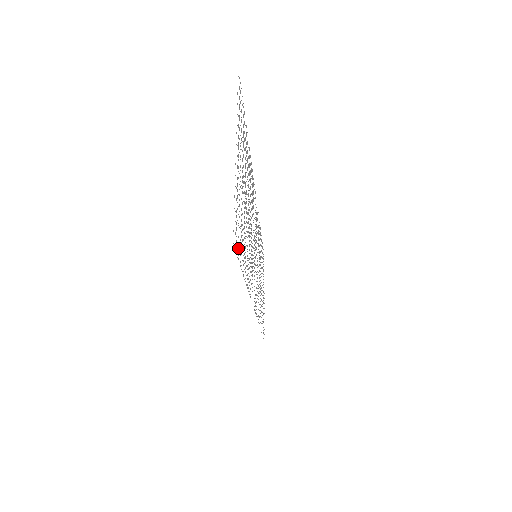
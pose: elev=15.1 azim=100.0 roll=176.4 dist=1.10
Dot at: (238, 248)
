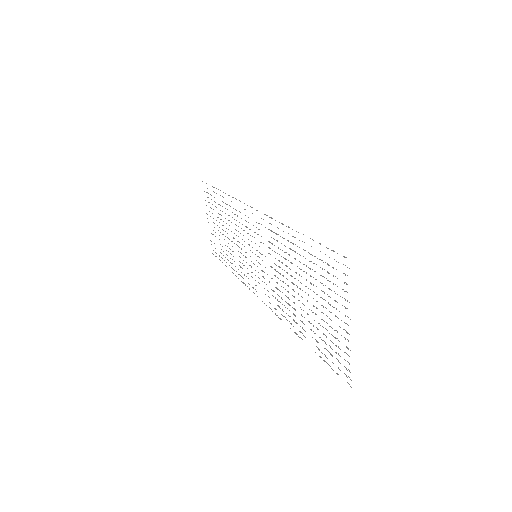
Dot at: (332, 362)
